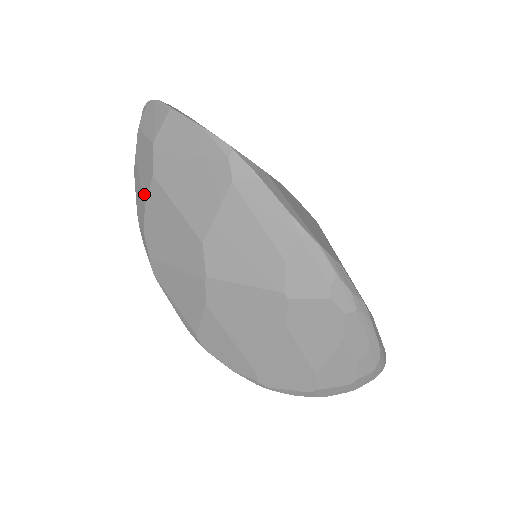
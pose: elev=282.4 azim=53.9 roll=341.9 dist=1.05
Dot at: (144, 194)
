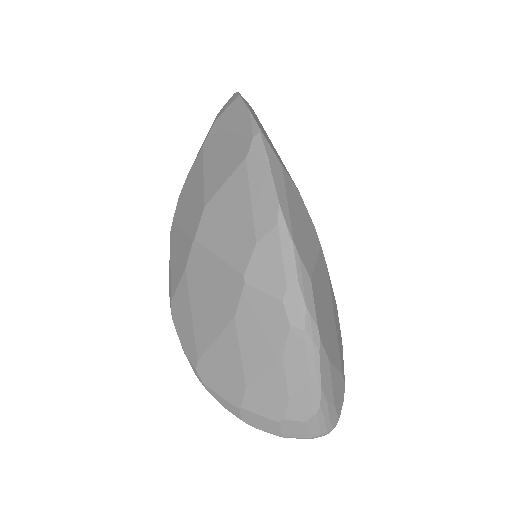
Dot at: occluded
